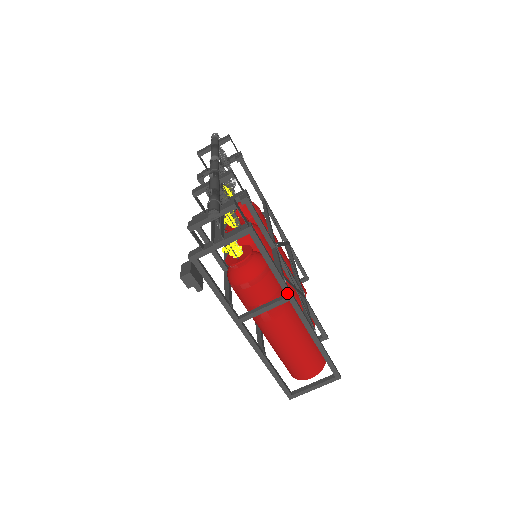
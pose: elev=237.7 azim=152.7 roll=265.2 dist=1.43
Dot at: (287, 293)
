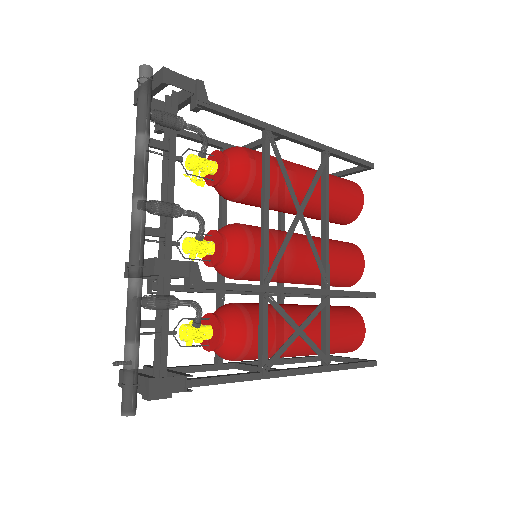
Dot at: (273, 377)
